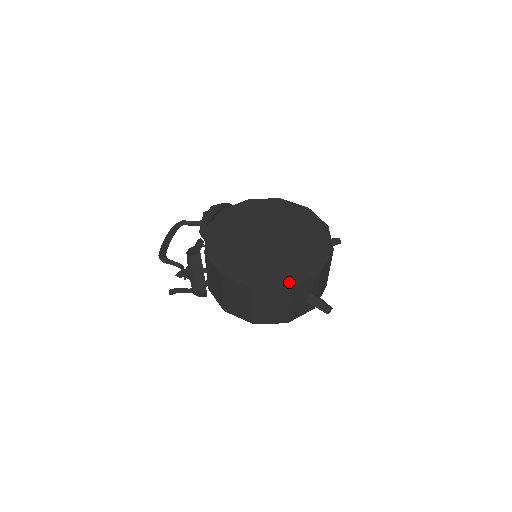
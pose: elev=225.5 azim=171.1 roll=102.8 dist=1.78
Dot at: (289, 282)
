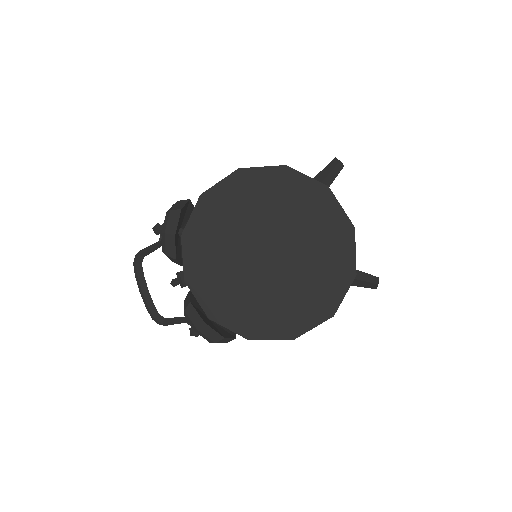
Dot at: (327, 310)
